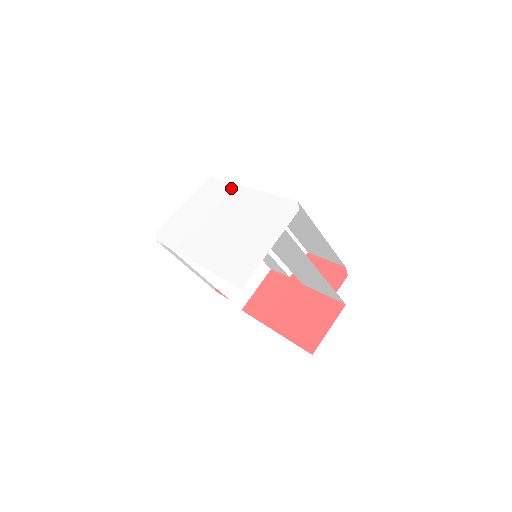
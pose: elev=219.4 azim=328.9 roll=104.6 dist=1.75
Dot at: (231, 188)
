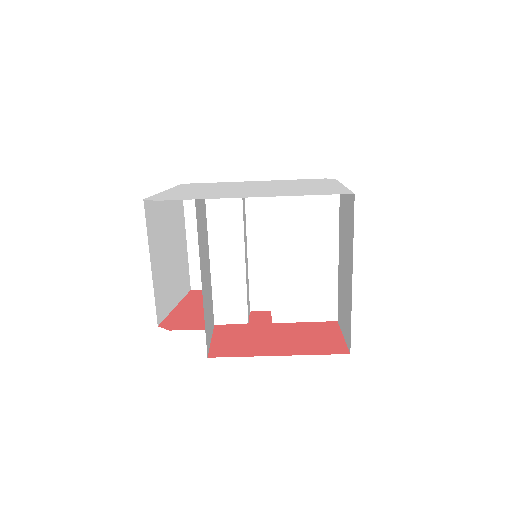
Dot at: (229, 182)
